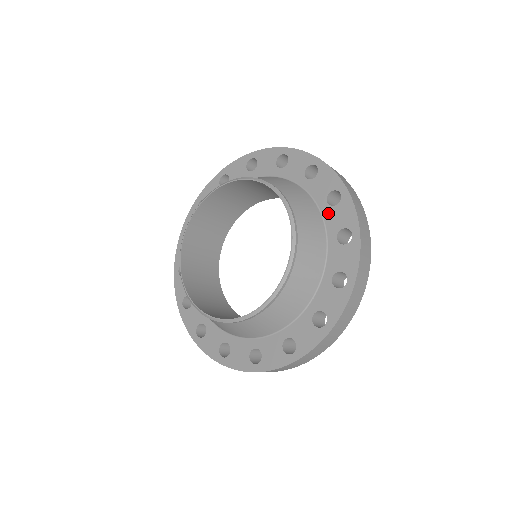
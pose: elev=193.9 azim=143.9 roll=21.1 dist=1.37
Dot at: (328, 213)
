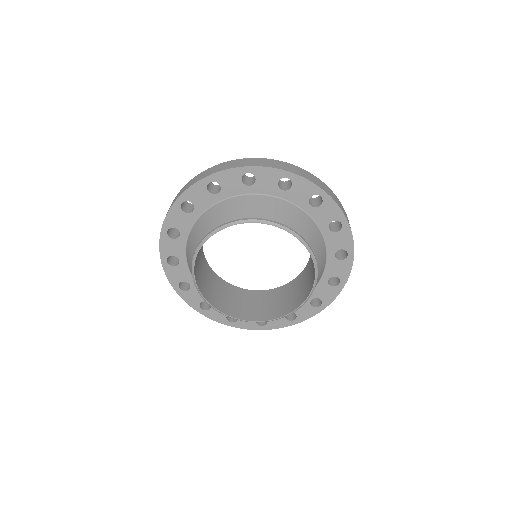
Dot at: (322, 285)
